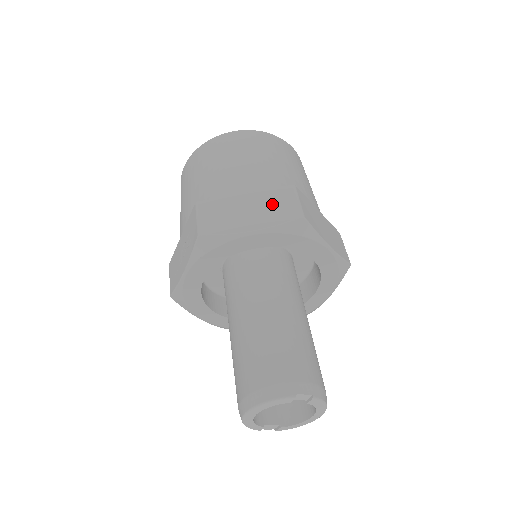
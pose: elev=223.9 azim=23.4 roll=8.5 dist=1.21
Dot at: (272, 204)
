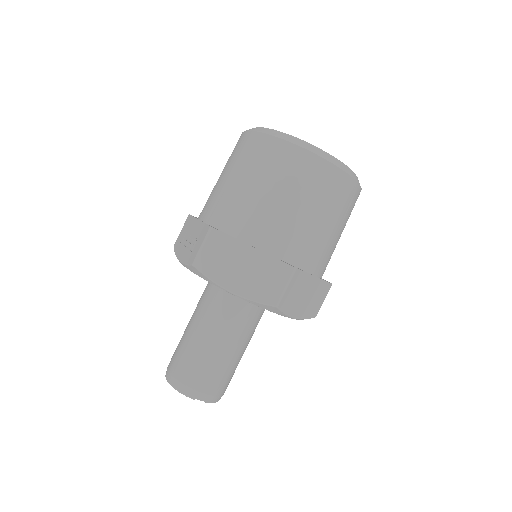
Dot at: (264, 276)
